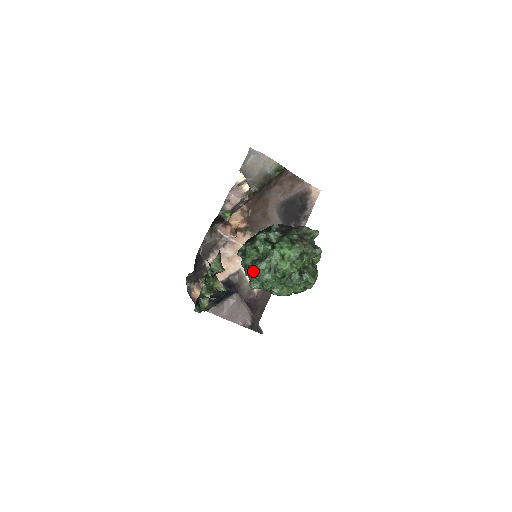
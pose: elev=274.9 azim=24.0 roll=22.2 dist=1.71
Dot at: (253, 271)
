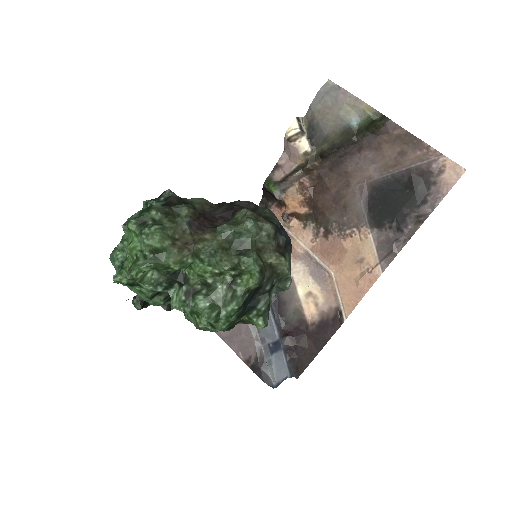
Dot at: occluded
